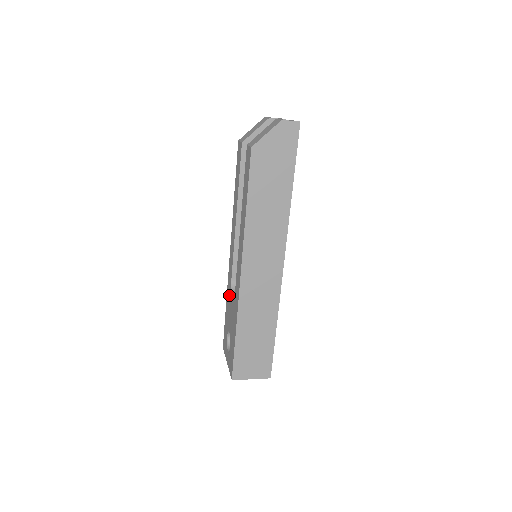
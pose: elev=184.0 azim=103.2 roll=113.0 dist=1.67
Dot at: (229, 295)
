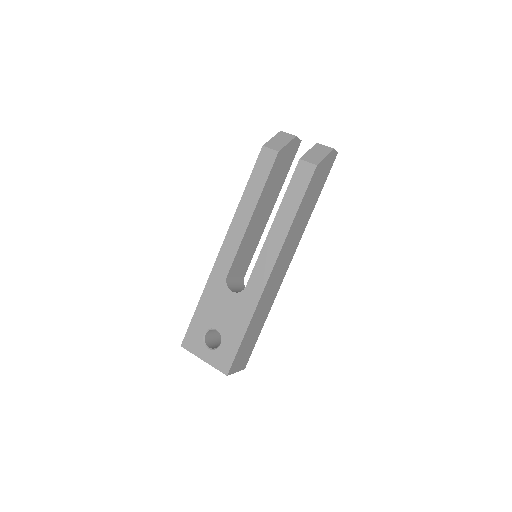
Dot at: (217, 292)
